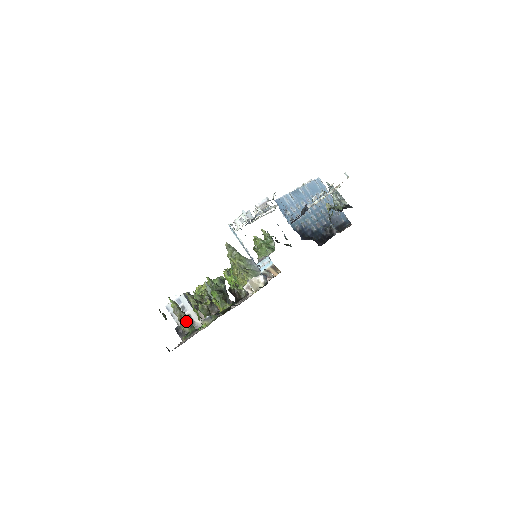
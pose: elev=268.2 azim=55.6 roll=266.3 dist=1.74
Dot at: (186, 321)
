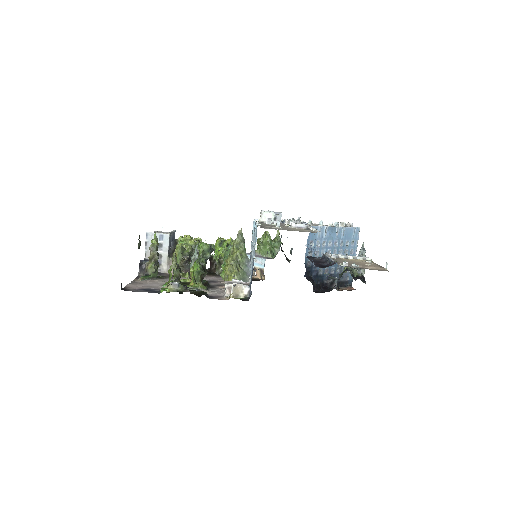
Dot at: (155, 264)
